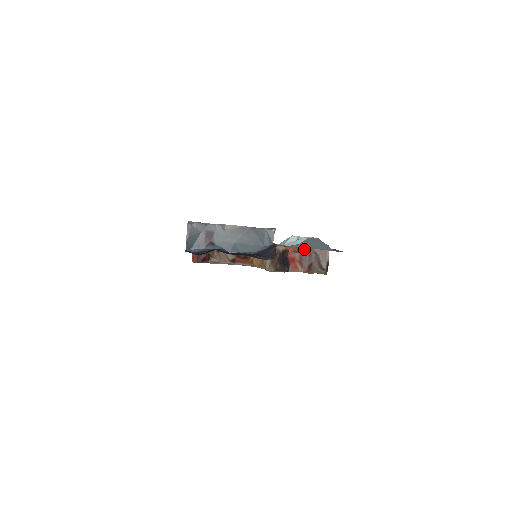
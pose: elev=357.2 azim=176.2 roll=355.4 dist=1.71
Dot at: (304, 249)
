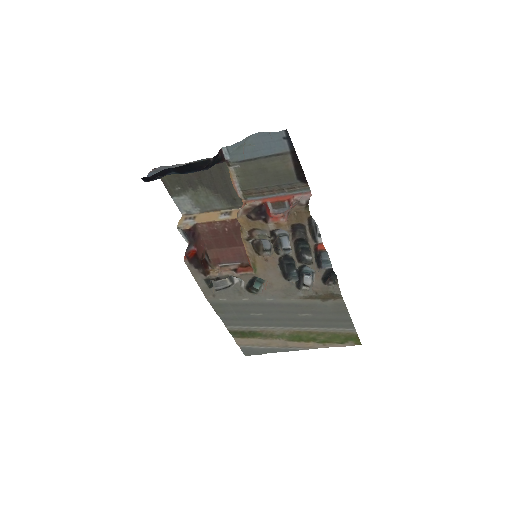
Dot at: (282, 198)
